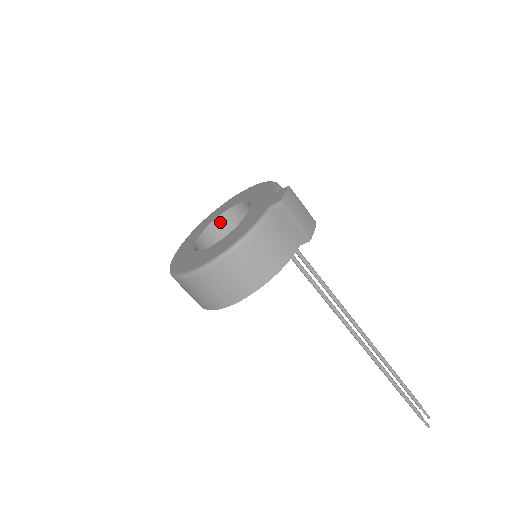
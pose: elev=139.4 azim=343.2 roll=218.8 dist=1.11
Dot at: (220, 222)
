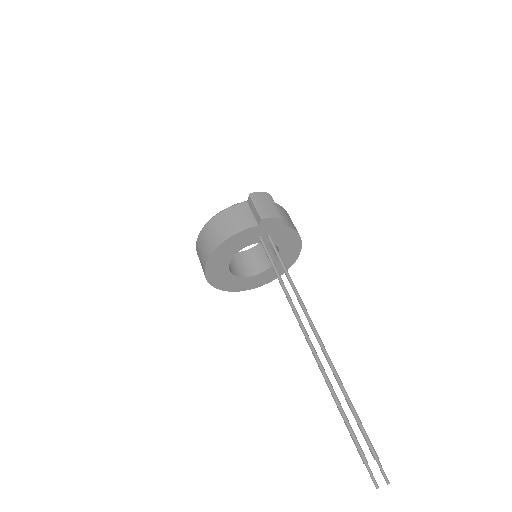
Dot at: (259, 247)
